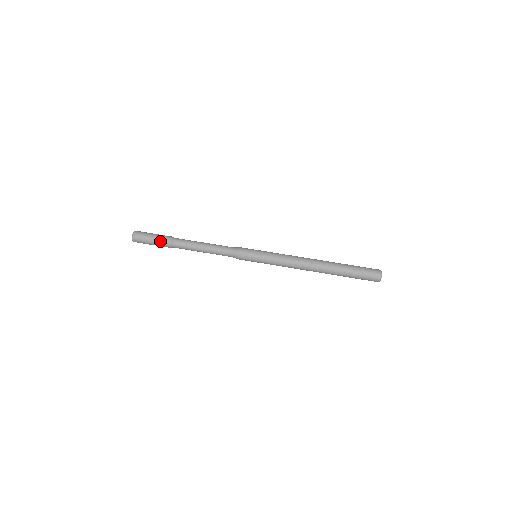
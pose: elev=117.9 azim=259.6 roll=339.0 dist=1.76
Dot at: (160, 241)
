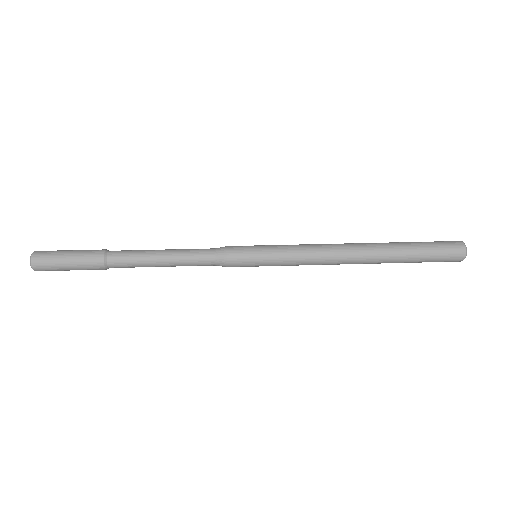
Dot at: (83, 263)
